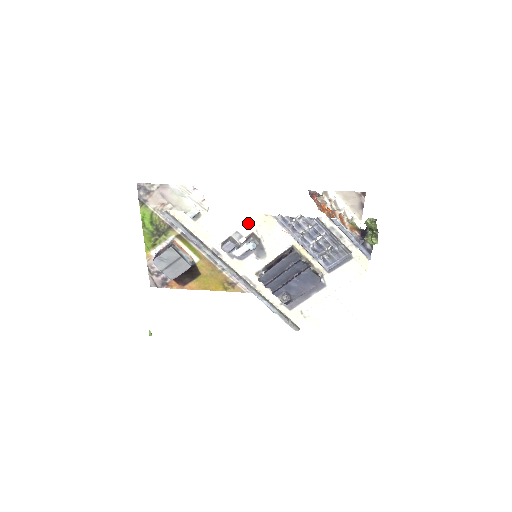
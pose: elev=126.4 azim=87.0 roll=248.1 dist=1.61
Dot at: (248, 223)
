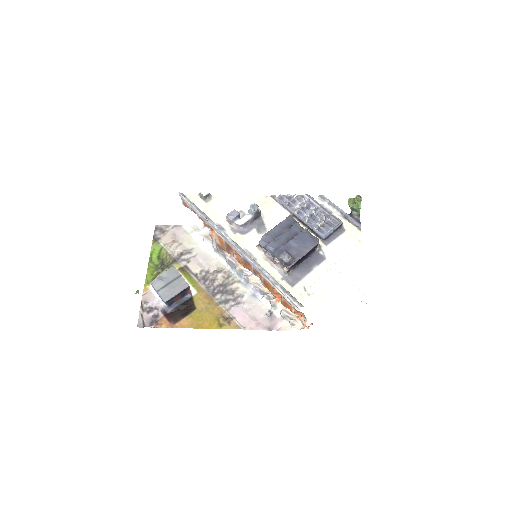
Dot at: occluded
